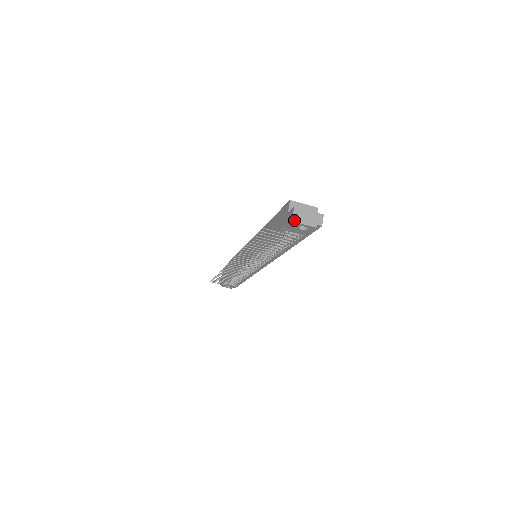
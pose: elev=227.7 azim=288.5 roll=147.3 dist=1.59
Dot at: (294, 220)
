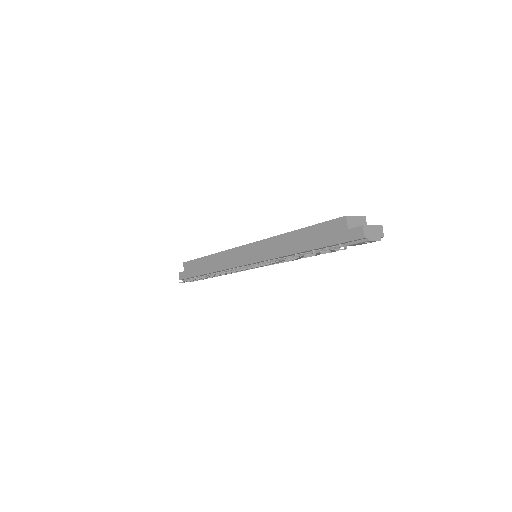
Dot at: (363, 238)
